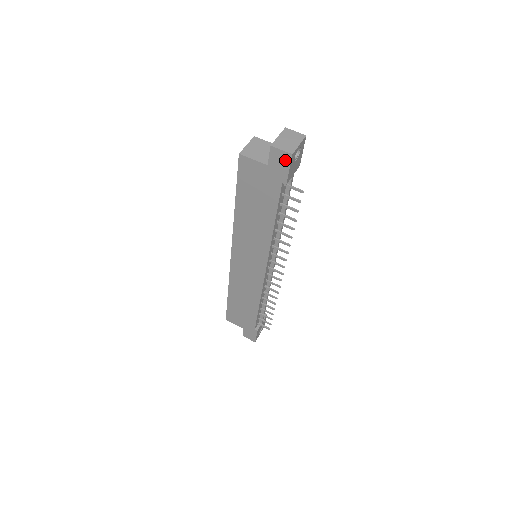
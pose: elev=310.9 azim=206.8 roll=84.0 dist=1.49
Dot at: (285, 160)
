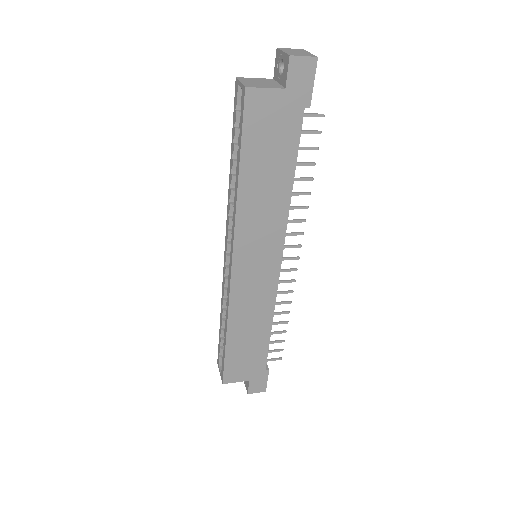
Dot at: (308, 70)
